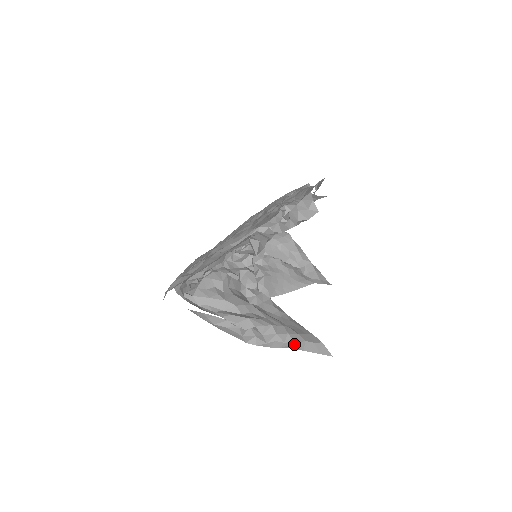
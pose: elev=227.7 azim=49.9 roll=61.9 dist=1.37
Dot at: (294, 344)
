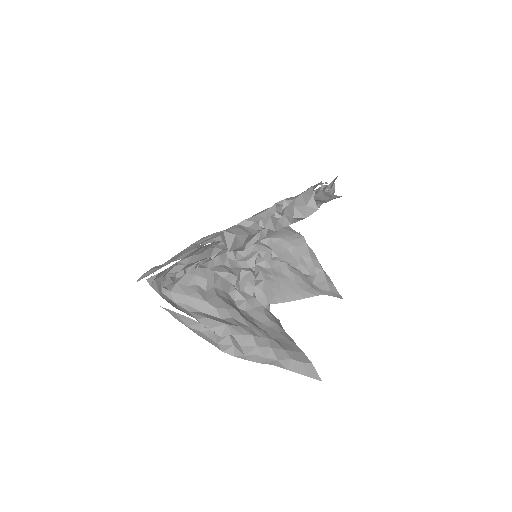
Dot at: (277, 361)
